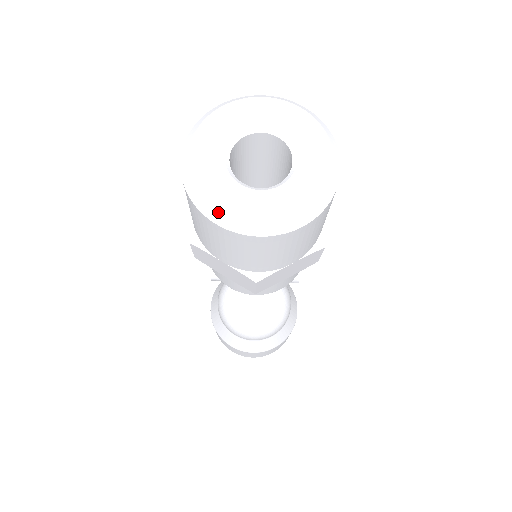
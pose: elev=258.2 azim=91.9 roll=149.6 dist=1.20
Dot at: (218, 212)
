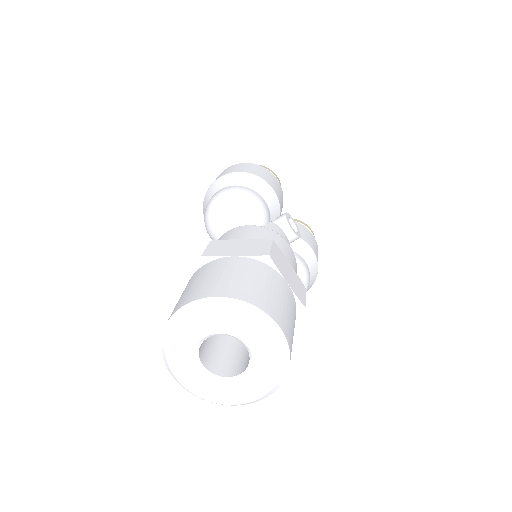
Dot at: (226, 404)
